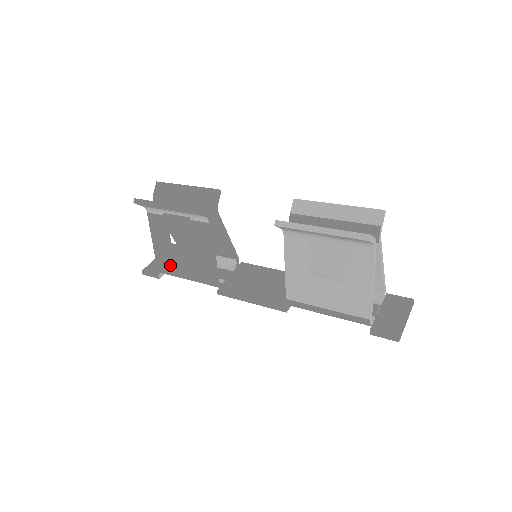
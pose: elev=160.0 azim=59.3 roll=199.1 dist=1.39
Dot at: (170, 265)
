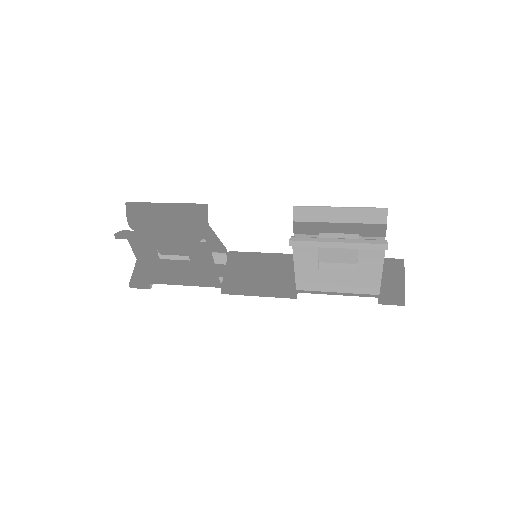
Dot at: (163, 278)
